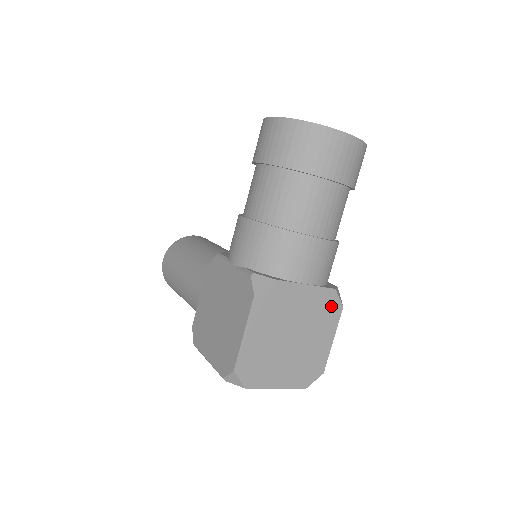
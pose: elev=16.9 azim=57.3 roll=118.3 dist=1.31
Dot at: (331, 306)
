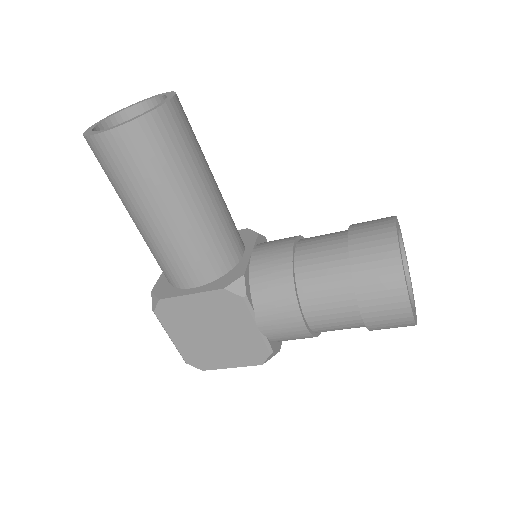
Dot at: occluded
